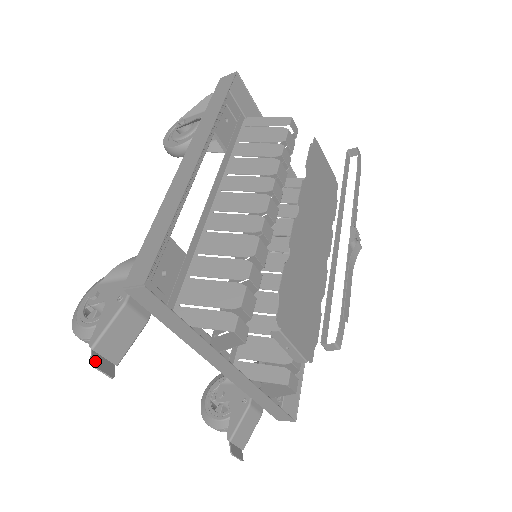
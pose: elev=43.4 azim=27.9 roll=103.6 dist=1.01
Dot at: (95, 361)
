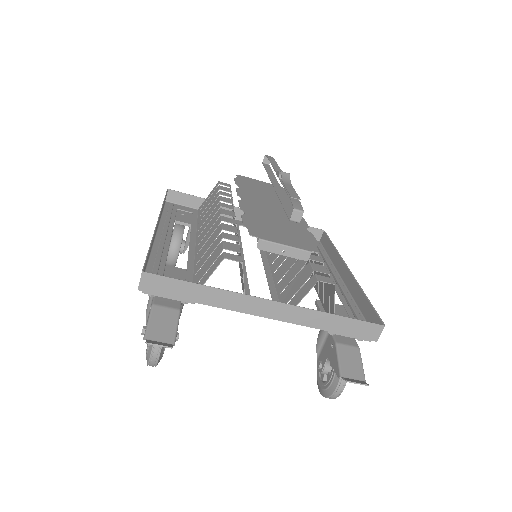
Dot at: (150, 342)
